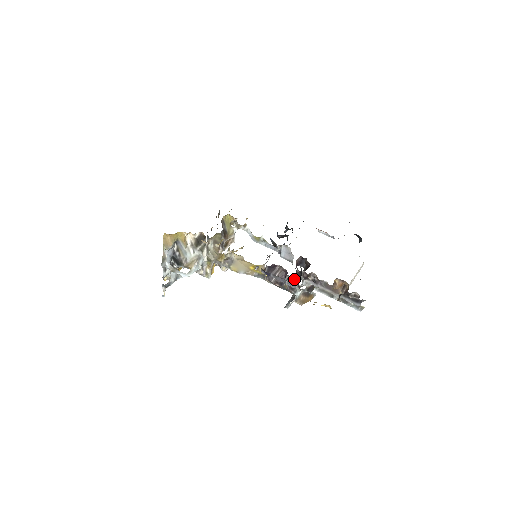
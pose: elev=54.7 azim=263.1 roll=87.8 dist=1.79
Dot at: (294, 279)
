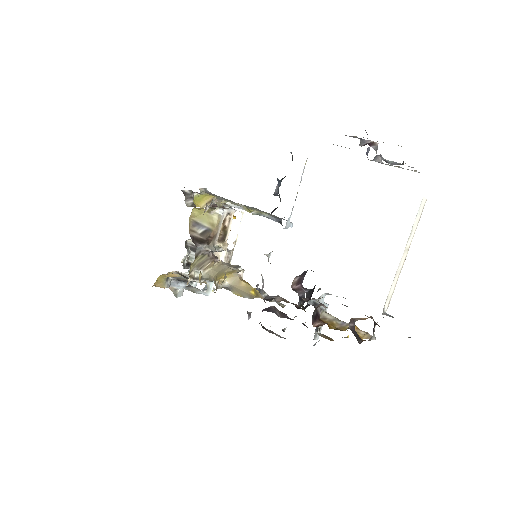
Dot at: occluded
